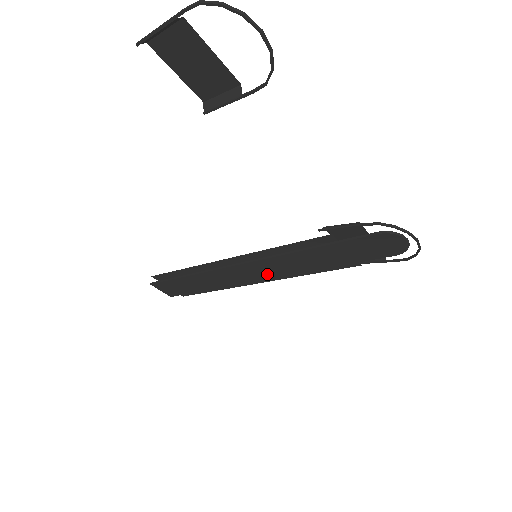
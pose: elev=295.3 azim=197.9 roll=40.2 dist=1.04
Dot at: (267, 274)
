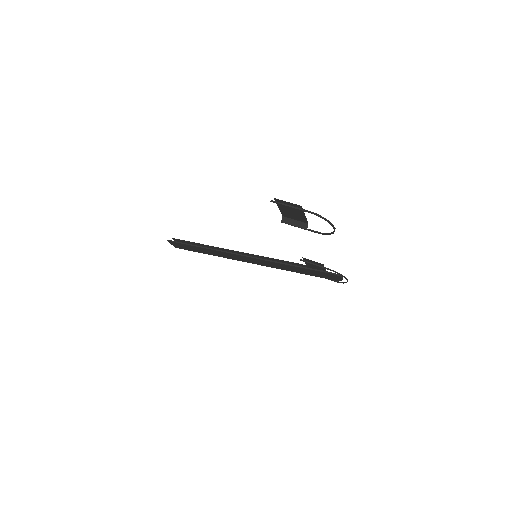
Dot at: (256, 263)
